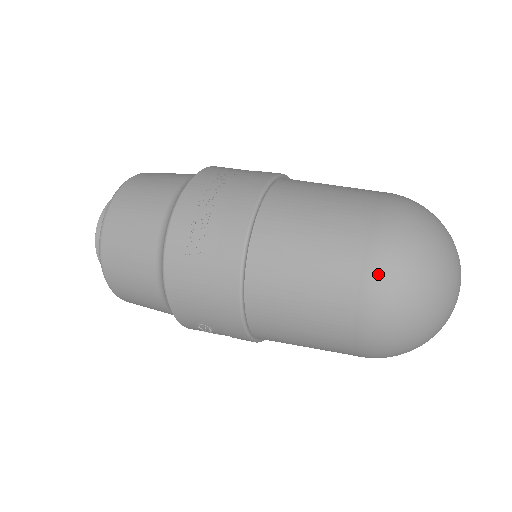
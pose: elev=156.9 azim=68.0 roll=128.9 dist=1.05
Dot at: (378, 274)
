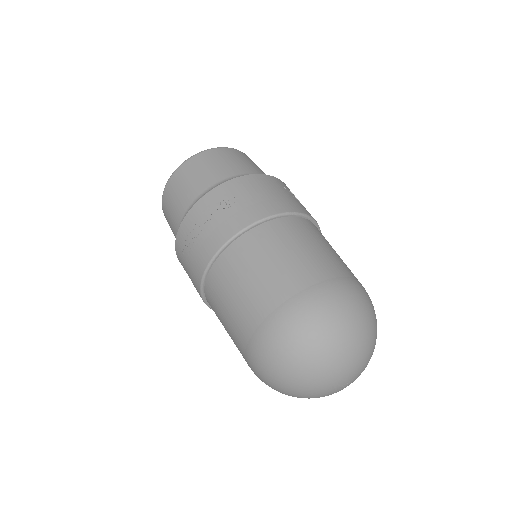
Dot at: (255, 352)
